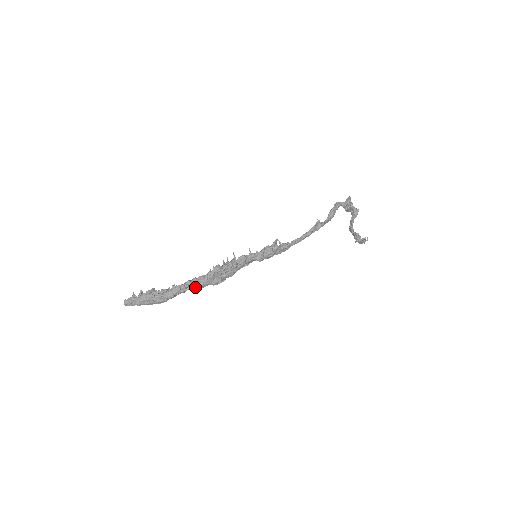
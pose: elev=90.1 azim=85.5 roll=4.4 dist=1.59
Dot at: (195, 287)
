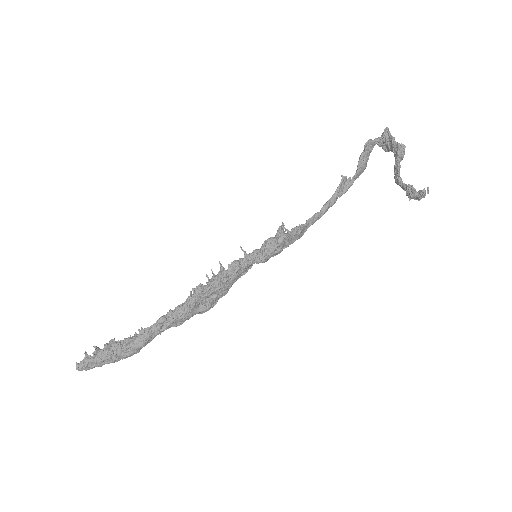
Dot at: (174, 323)
